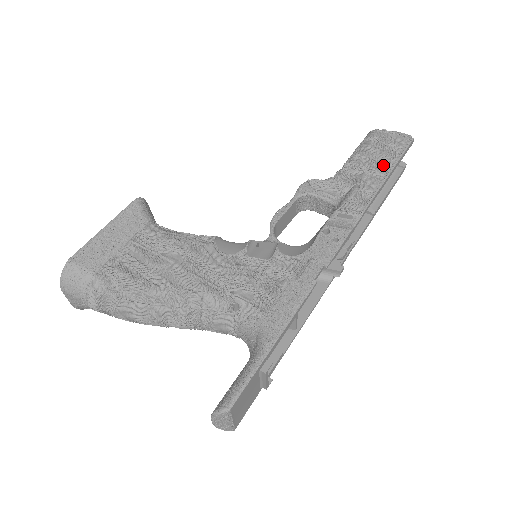
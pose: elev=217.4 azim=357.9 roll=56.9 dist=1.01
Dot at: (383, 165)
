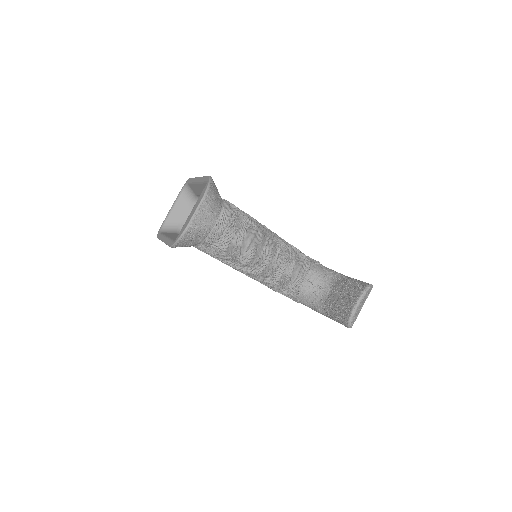
Dot at: occluded
